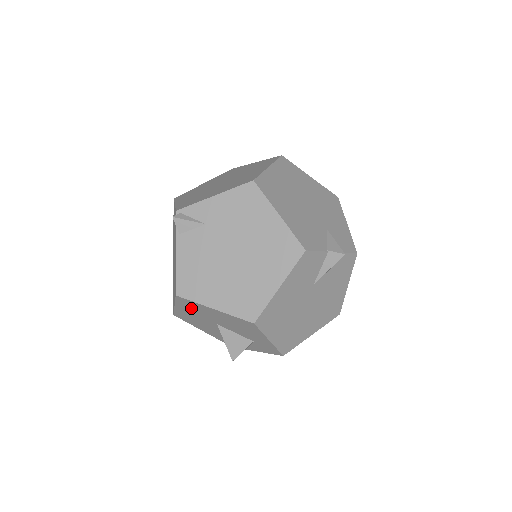
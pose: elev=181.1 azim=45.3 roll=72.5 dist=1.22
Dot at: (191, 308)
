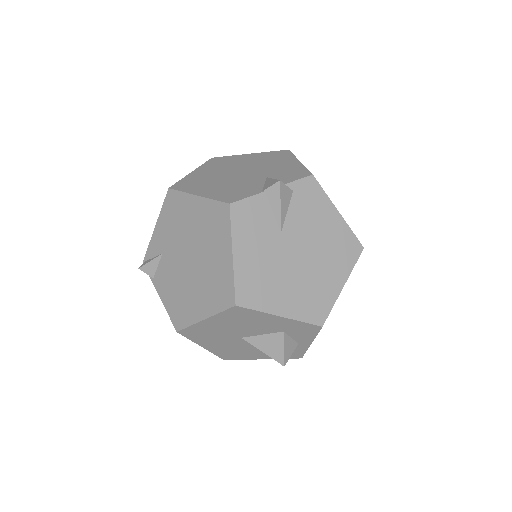
Dot at: (205, 337)
